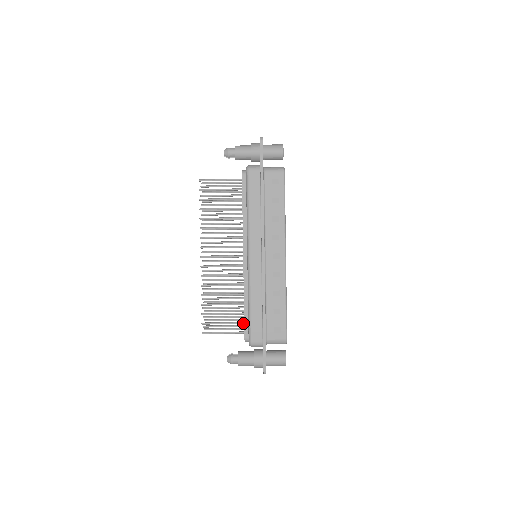
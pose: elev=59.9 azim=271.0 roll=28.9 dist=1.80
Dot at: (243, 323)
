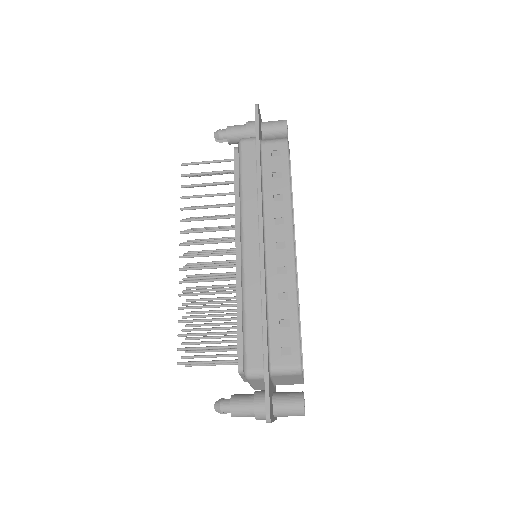
Dot at: occluded
